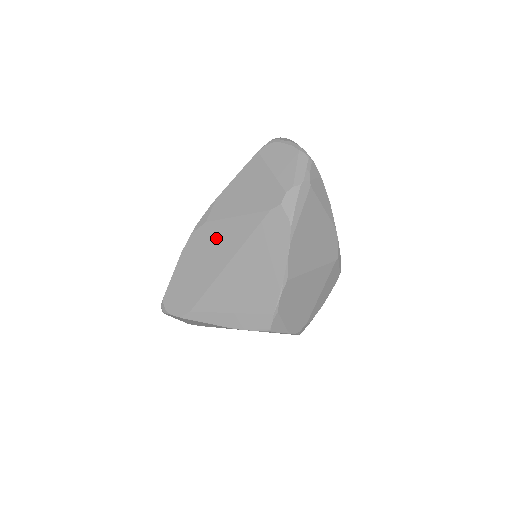
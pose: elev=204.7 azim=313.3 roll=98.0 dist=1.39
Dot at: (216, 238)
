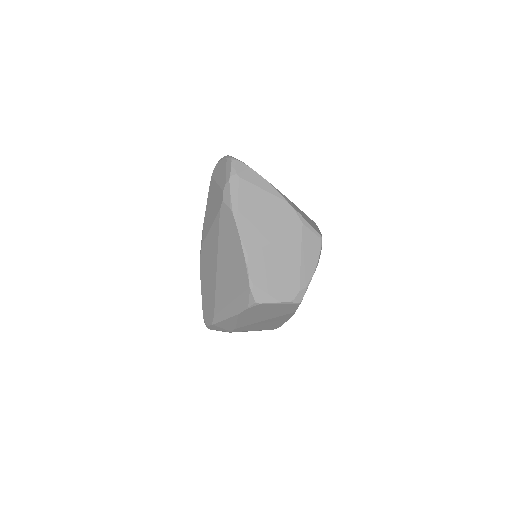
Dot at: (208, 251)
